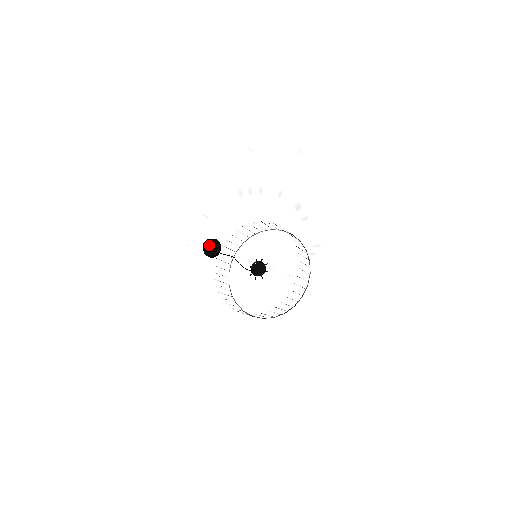
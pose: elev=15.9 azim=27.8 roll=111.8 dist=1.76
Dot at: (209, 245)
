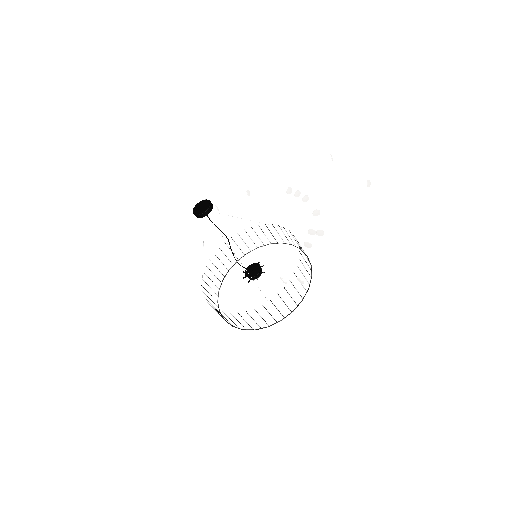
Dot at: (202, 204)
